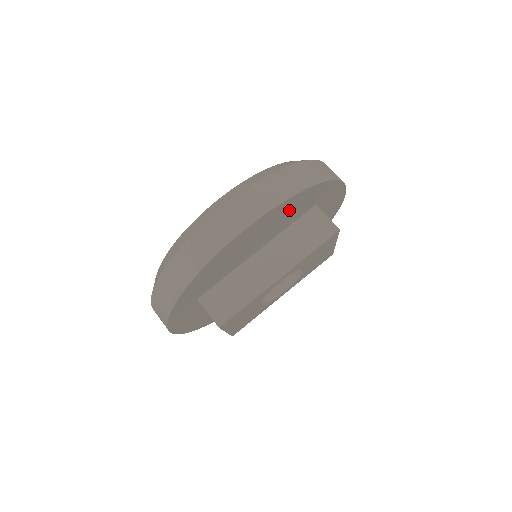
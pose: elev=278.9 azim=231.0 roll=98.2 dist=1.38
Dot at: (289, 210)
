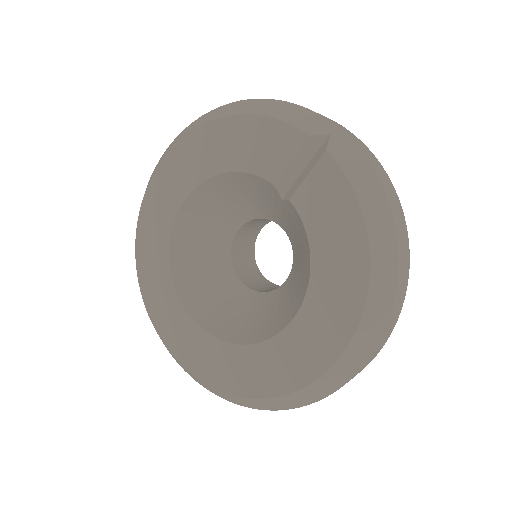
Dot at: occluded
